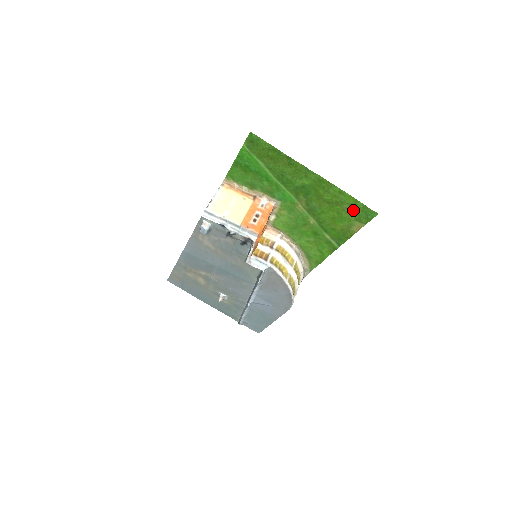
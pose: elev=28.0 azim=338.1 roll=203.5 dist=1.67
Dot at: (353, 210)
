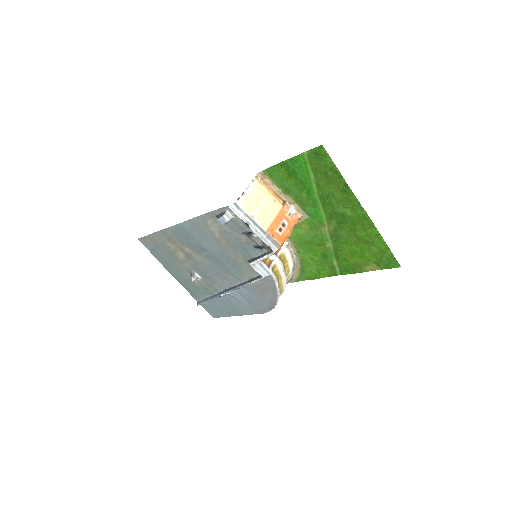
Dot at: (379, 254)
